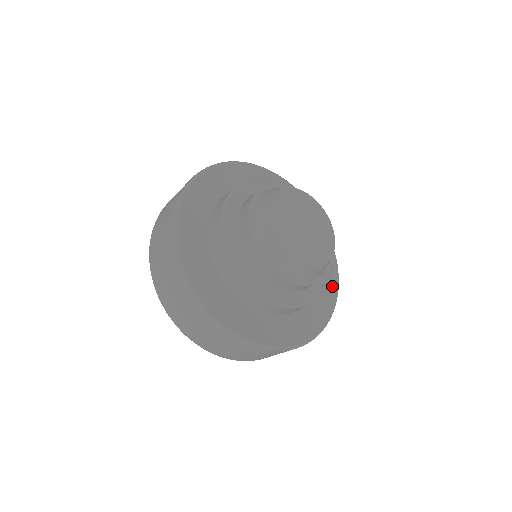
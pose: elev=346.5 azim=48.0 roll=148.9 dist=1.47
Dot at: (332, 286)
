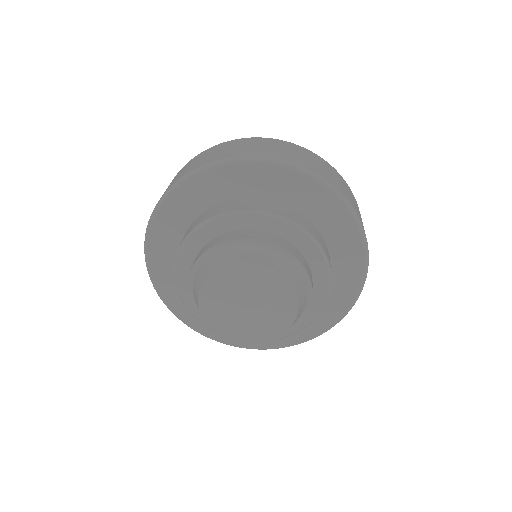
Dot at: (327, 320)
